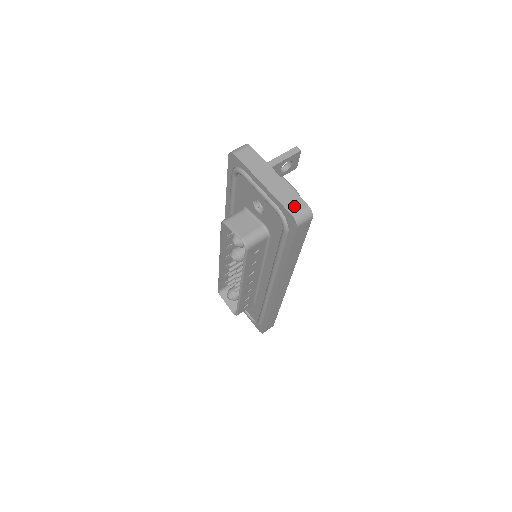
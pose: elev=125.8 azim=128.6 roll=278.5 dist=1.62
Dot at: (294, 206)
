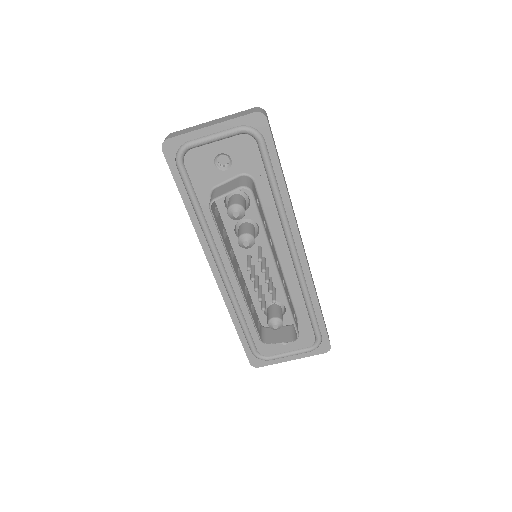
Dot at: (248, 112)
